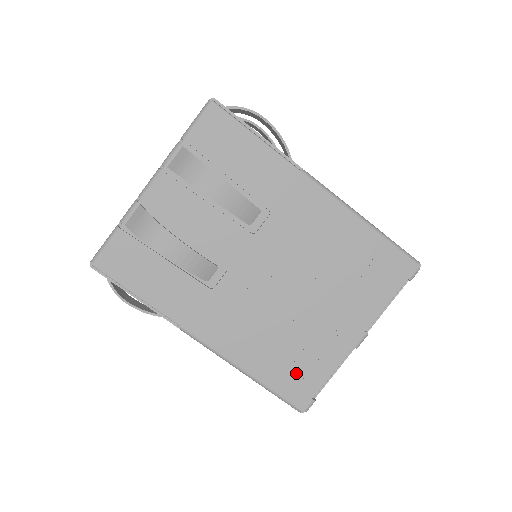
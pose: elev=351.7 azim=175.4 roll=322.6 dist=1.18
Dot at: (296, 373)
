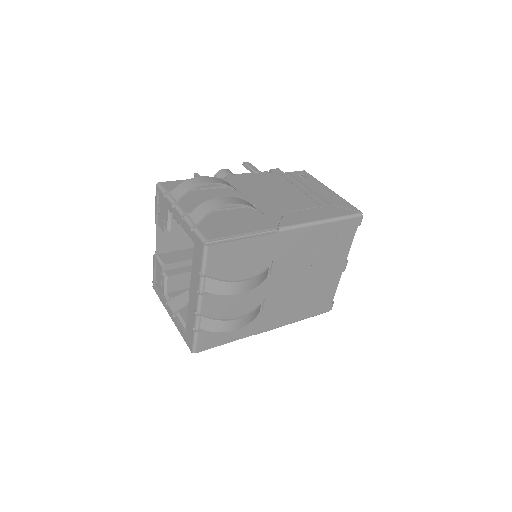
Dot at: (320, 302)
